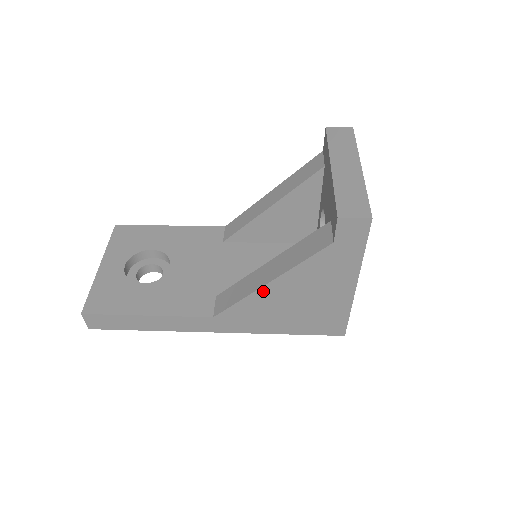
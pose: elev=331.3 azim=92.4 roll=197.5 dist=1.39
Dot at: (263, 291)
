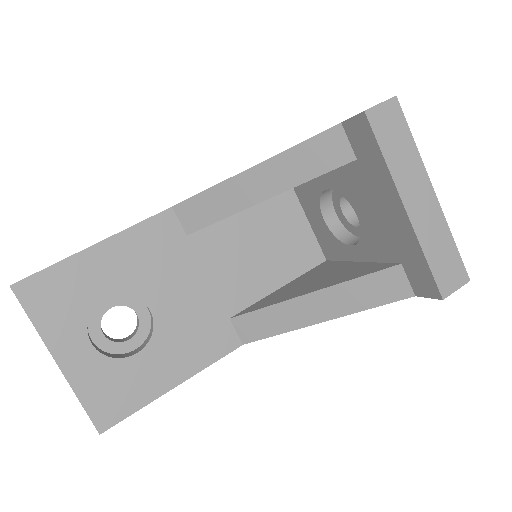
Dot at: (311, 323)
